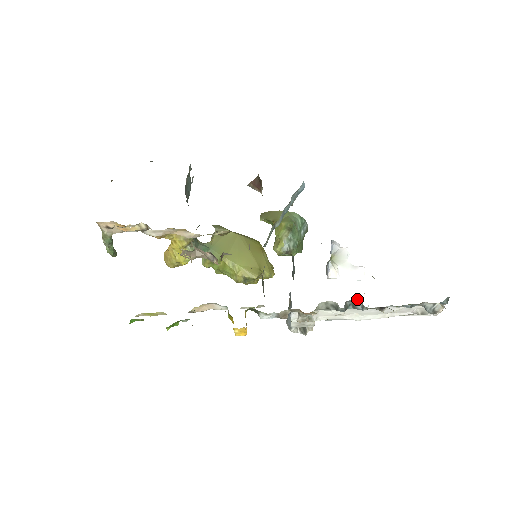
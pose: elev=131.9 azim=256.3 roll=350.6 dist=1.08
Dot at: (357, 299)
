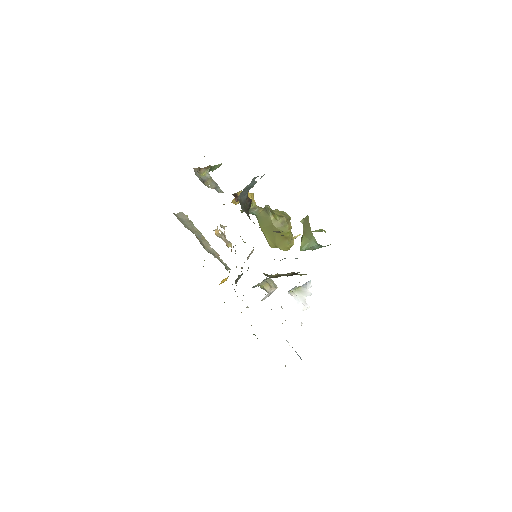
Dot at: occluded
